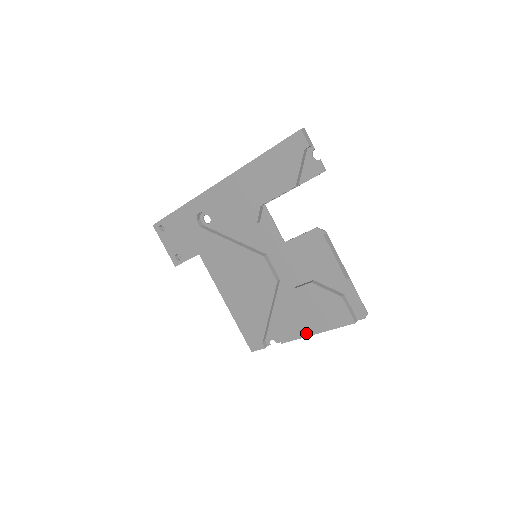
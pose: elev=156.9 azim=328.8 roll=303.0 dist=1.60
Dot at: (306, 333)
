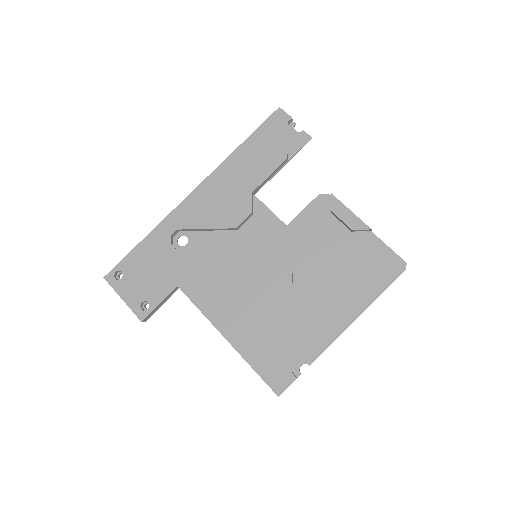
Dot at: (346, 322)
